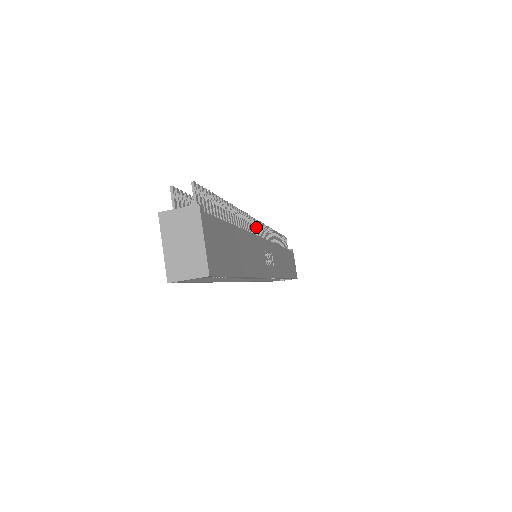
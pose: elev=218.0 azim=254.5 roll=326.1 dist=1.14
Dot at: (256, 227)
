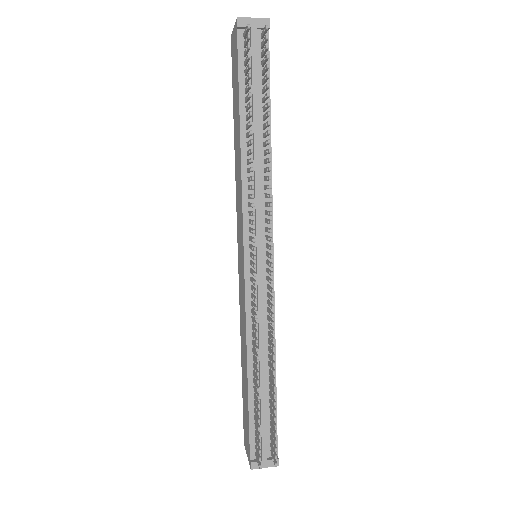
Dot at: (270, 275)
